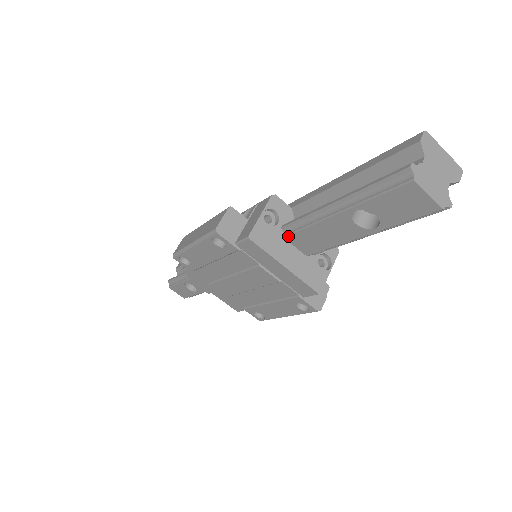
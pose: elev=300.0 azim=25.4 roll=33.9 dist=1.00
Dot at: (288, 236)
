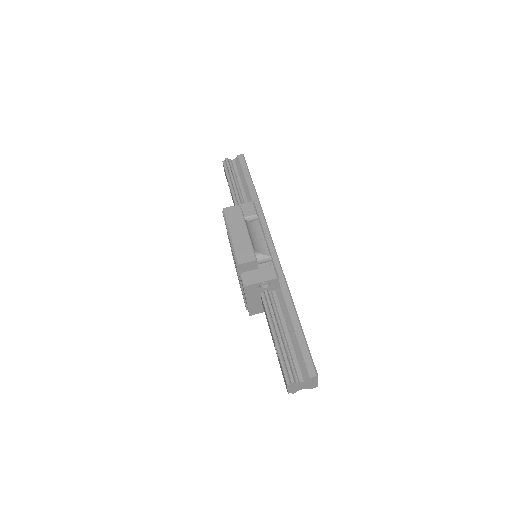
Dot at: (262, 297)
